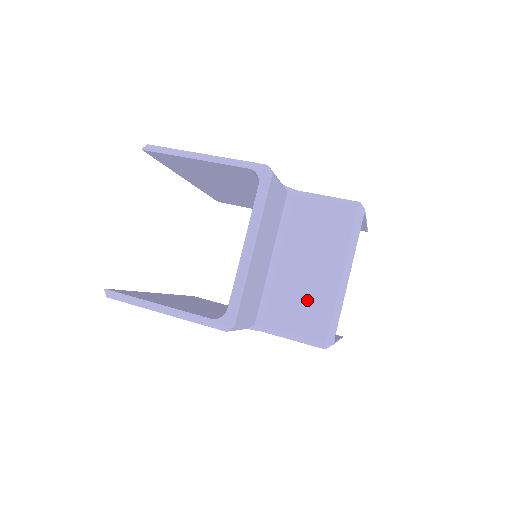
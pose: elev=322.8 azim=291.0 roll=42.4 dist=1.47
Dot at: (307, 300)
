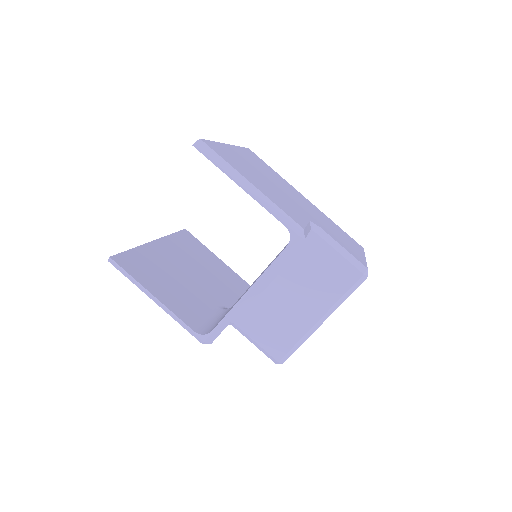
Dot at: (280, 324)
